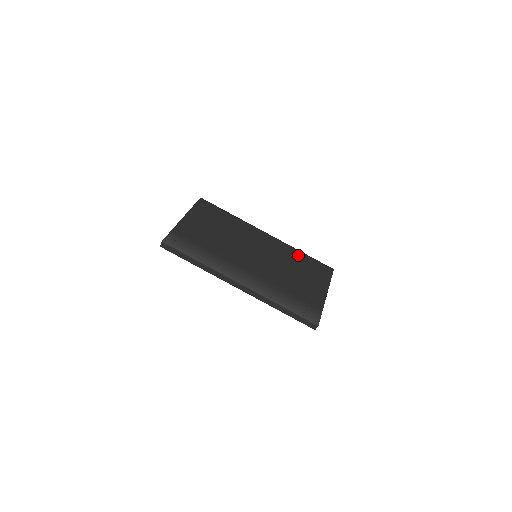
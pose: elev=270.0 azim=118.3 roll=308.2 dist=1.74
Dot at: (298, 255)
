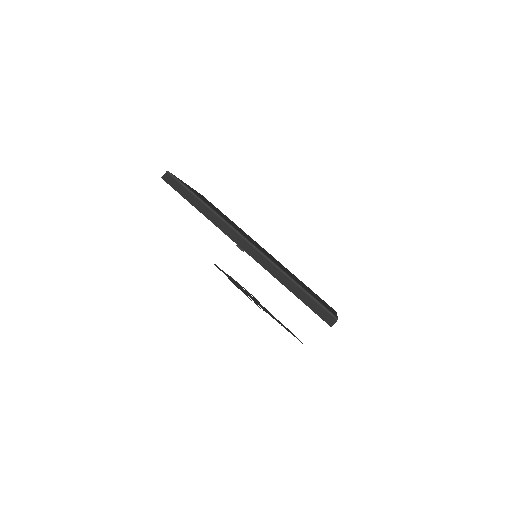
Dot at: occluded
